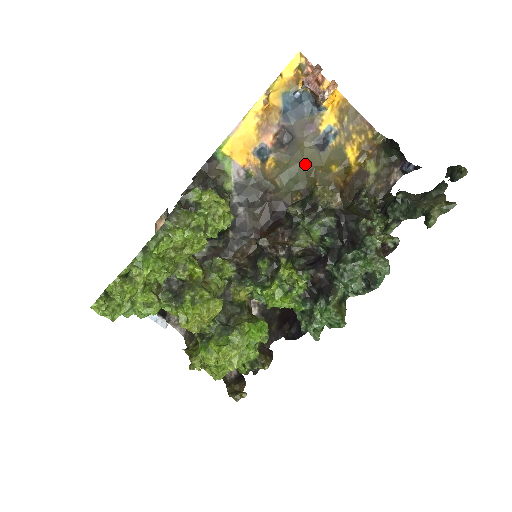
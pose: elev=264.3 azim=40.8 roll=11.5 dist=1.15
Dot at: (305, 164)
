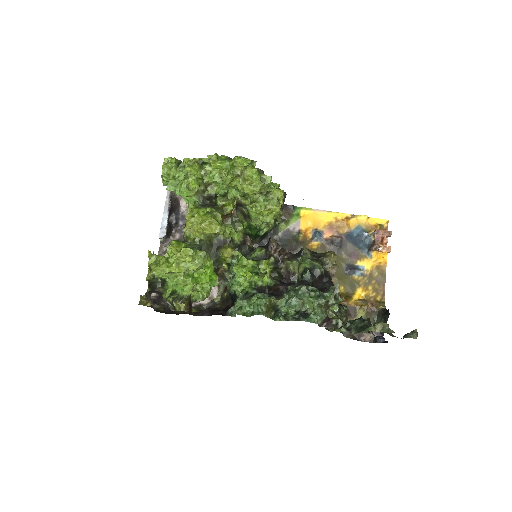
Dot at: occluded
